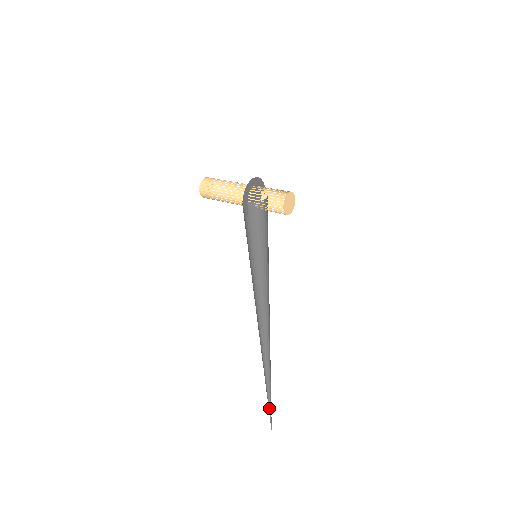
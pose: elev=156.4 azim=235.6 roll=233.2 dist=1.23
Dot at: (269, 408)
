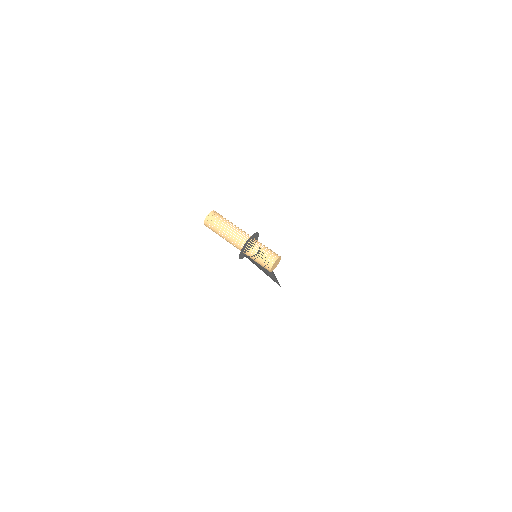
Dot at: occluded
